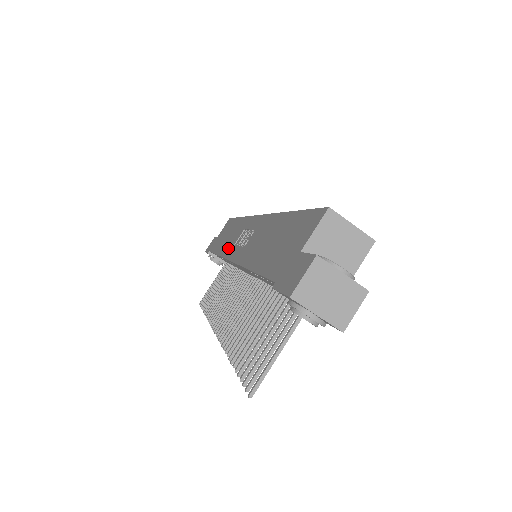
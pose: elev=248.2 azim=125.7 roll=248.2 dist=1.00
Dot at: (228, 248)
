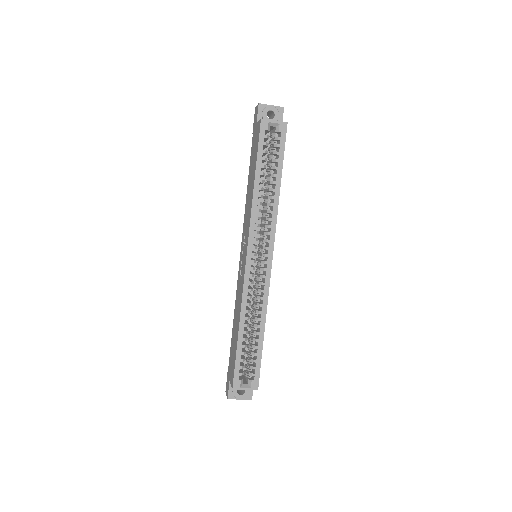
Dot at: (244, 223)
